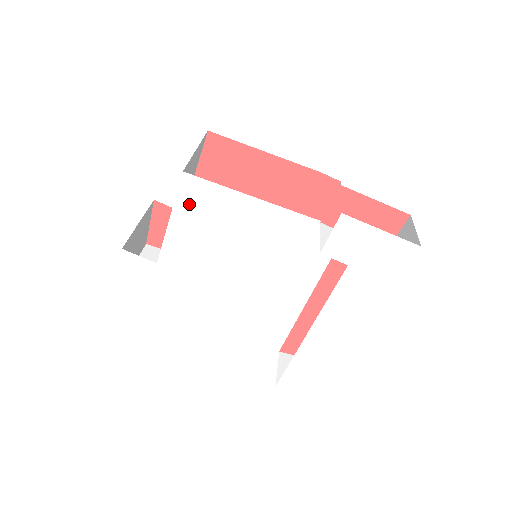
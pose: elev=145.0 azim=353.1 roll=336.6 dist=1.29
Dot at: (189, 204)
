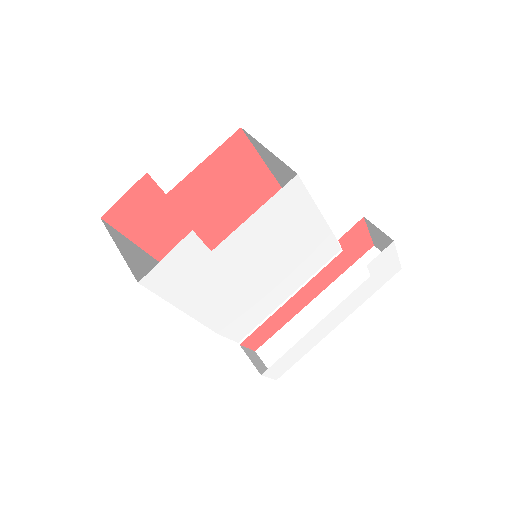
Dot at: (279, 202)
